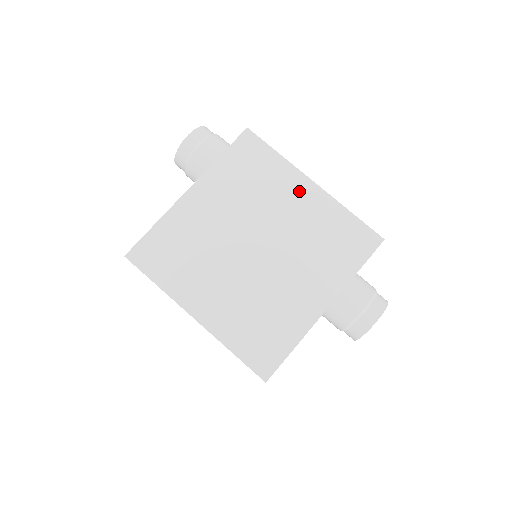
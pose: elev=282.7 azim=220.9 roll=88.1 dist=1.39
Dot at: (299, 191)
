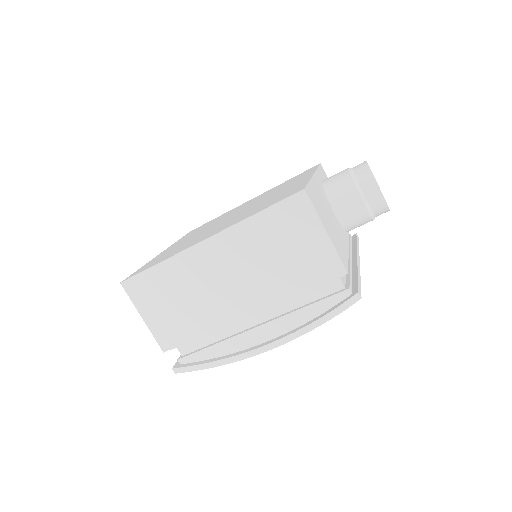
Dot at: occluded
